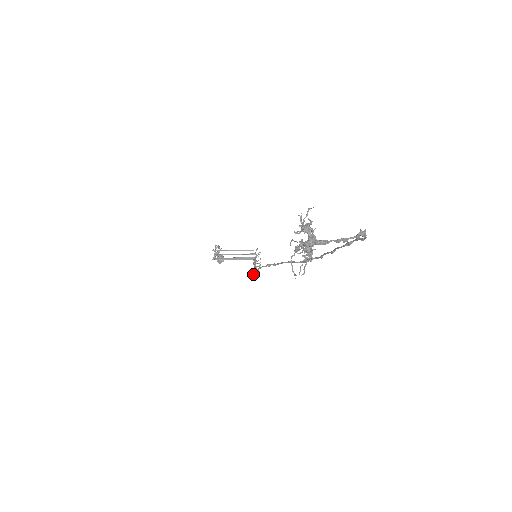
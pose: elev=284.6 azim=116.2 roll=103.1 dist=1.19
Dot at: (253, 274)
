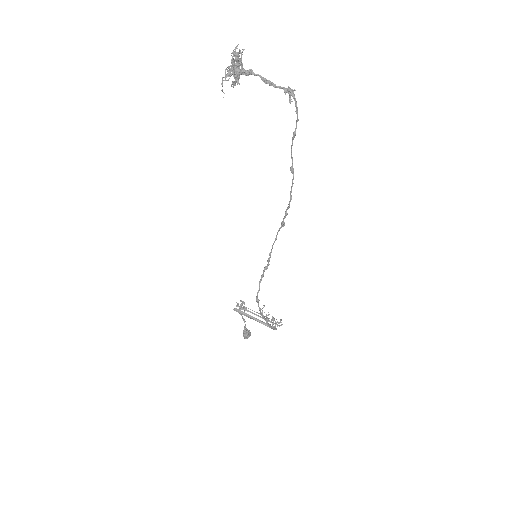
Dot at: (256, 297)
